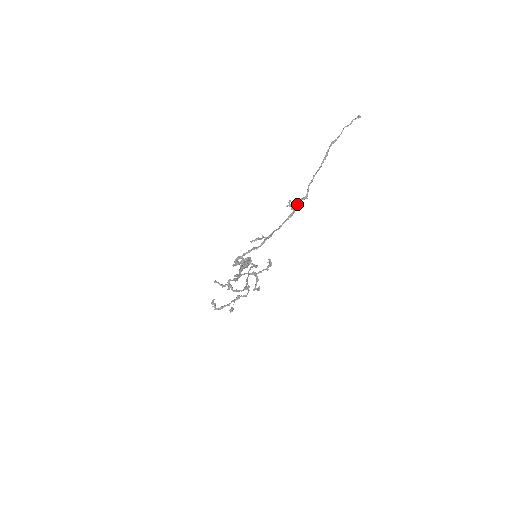
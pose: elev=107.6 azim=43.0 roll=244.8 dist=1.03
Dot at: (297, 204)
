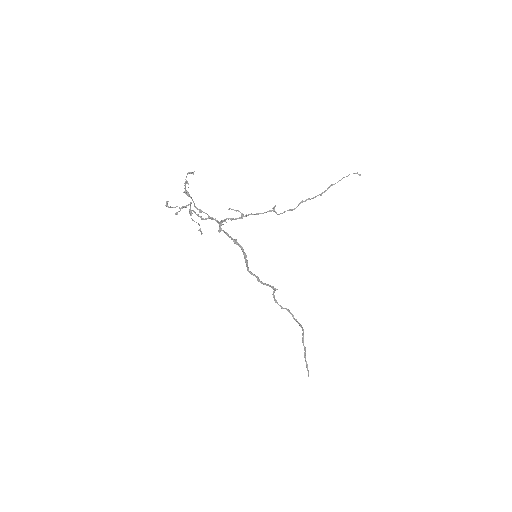
Dot at: (283, 212)
